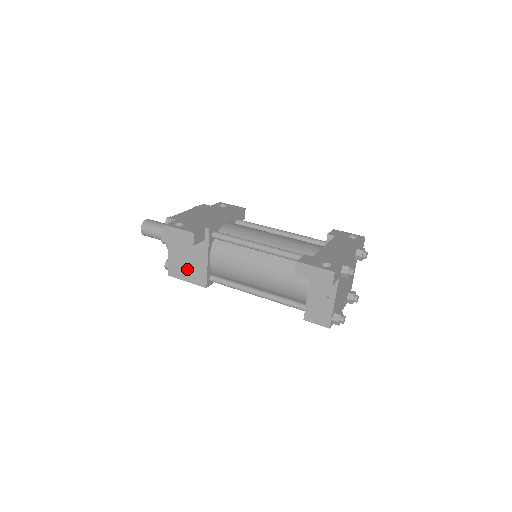
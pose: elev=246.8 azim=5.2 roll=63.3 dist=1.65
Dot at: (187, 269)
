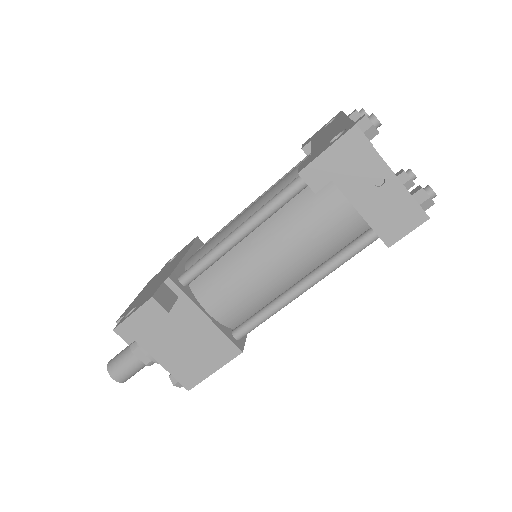
Dot at: (199, 357)
